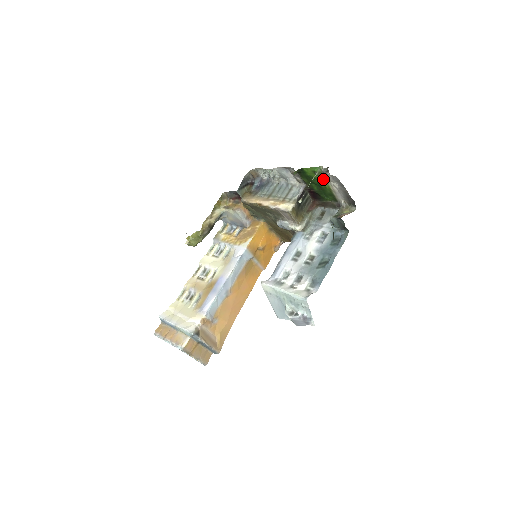
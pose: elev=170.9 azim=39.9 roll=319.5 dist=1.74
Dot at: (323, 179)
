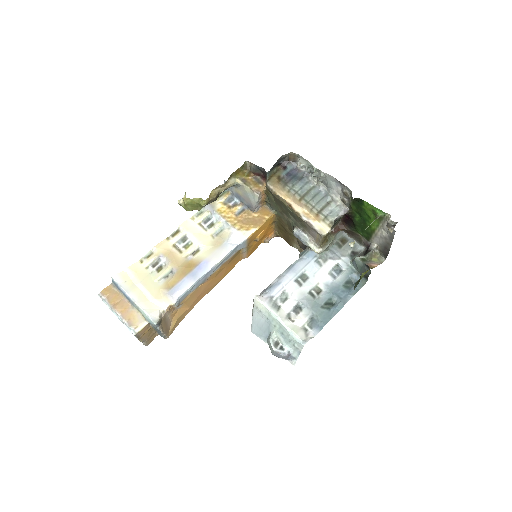
Dot at: (376, 221)
